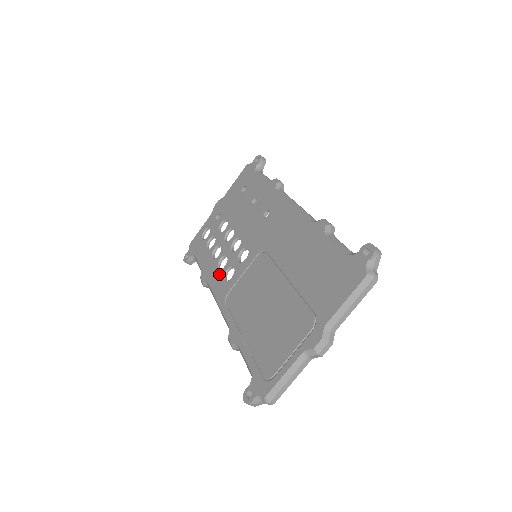
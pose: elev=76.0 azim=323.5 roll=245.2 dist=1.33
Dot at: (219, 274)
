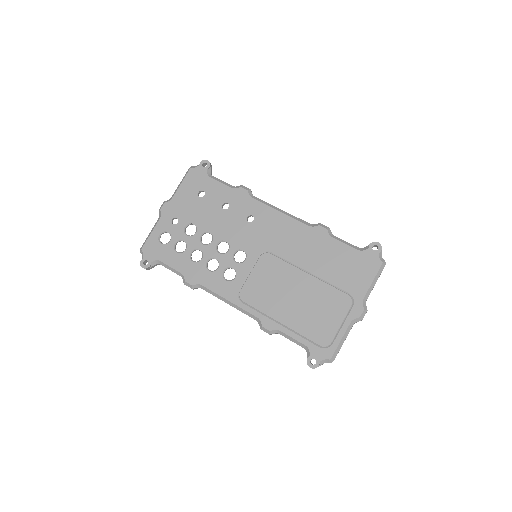
Dot at: (215, 276)
